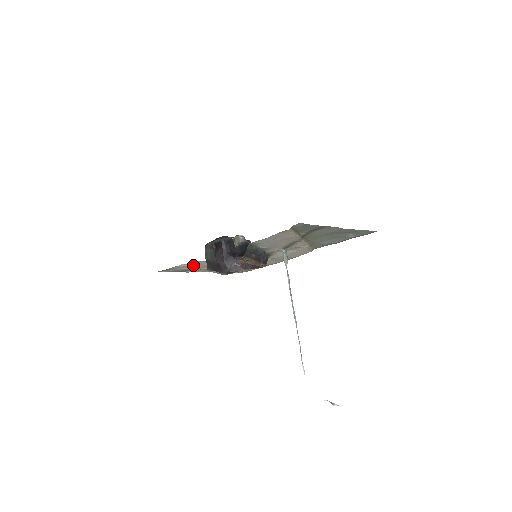
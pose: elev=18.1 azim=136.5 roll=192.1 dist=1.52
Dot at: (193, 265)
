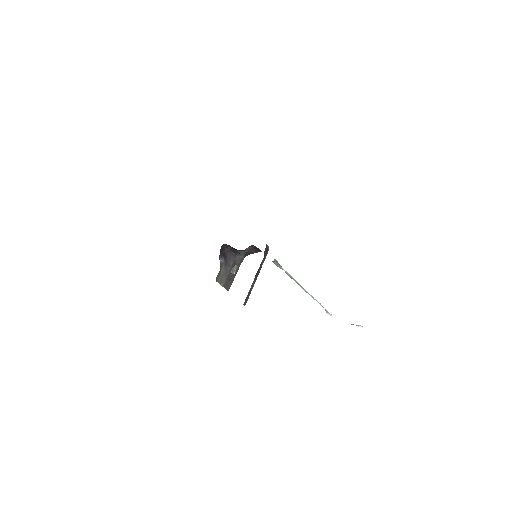
Dot at: occluded
